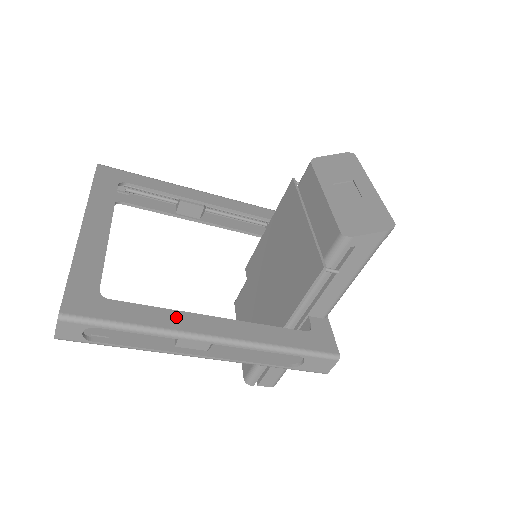
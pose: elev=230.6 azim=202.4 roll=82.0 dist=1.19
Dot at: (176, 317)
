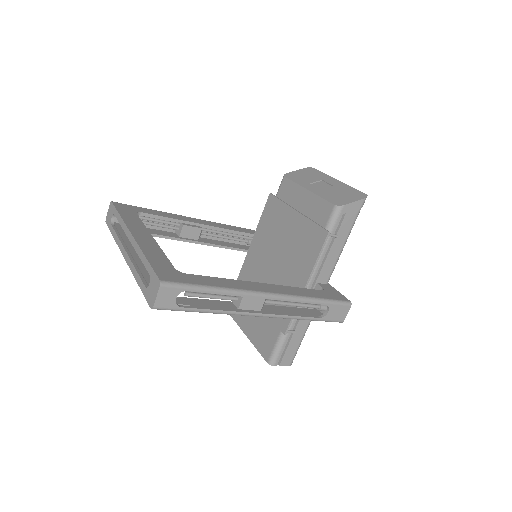
Dot at: (237, 283)
